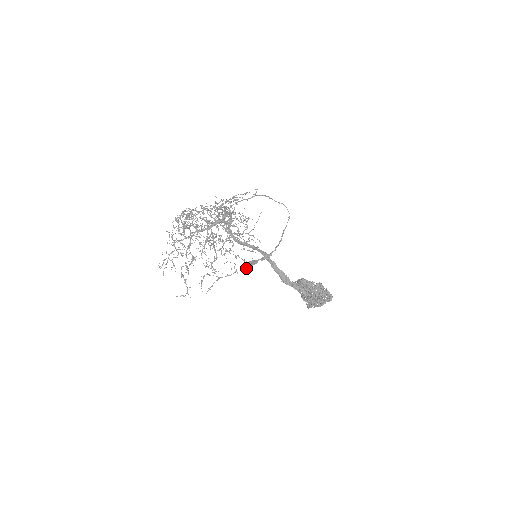
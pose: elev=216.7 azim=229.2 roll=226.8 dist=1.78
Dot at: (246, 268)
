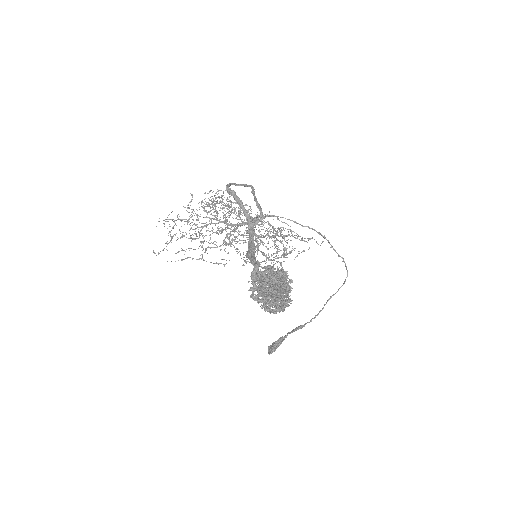
Dot at: (273, 345)
